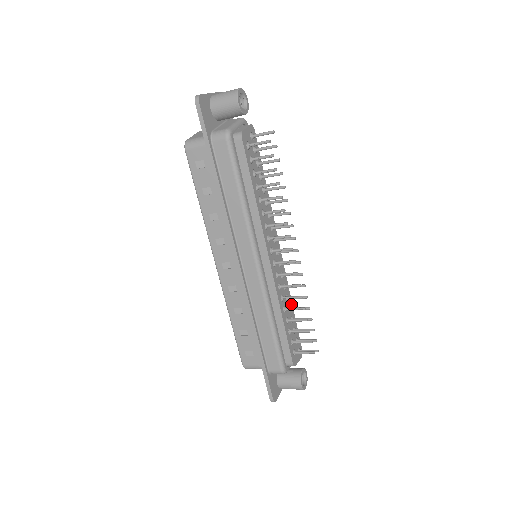
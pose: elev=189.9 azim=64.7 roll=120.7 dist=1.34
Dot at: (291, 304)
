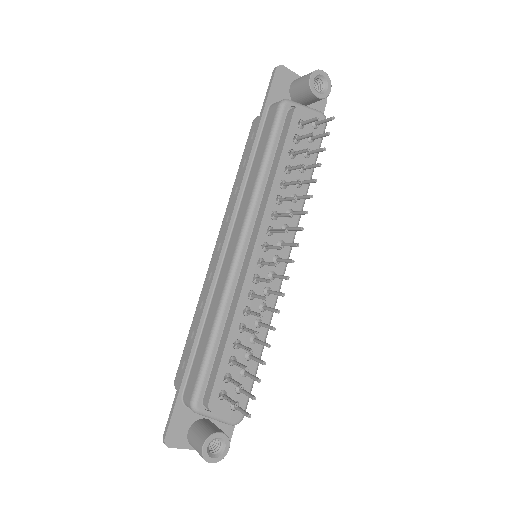
Dot at: (262, 339)
